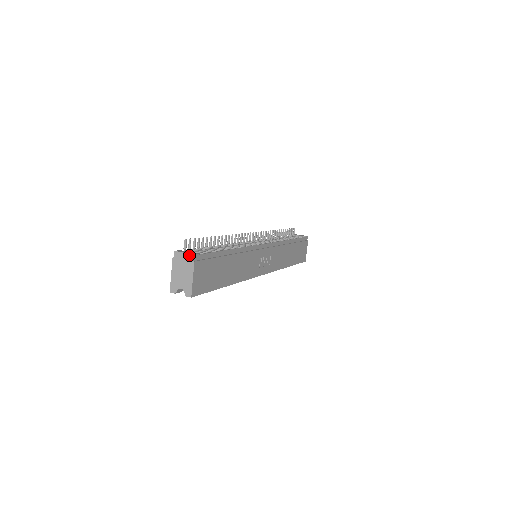
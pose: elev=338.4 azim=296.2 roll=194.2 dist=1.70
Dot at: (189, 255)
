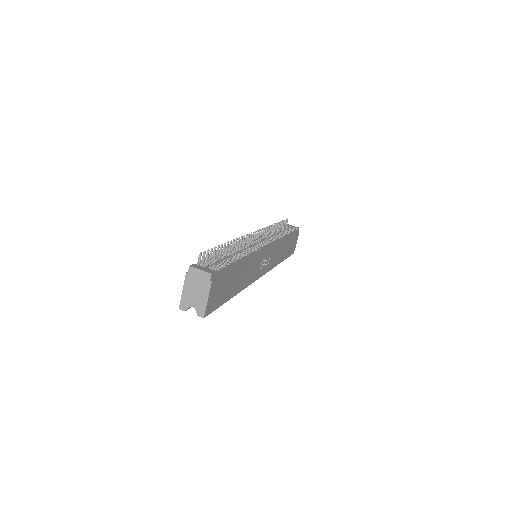
Dot at: (206, 273)
